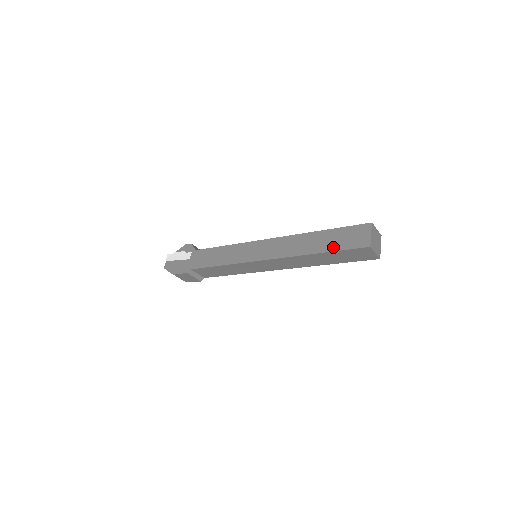
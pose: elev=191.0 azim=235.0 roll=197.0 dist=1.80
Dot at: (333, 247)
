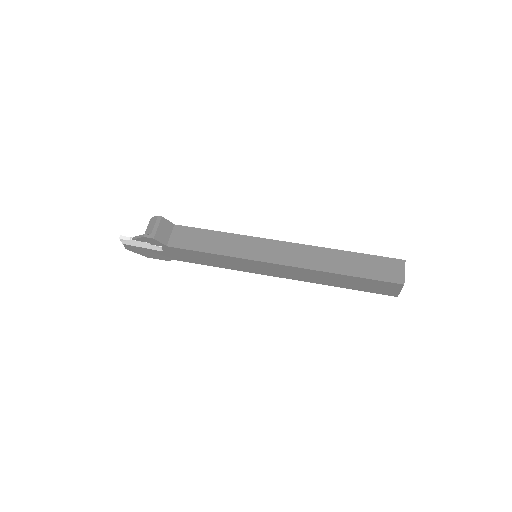
Dot at: (358, 289)
